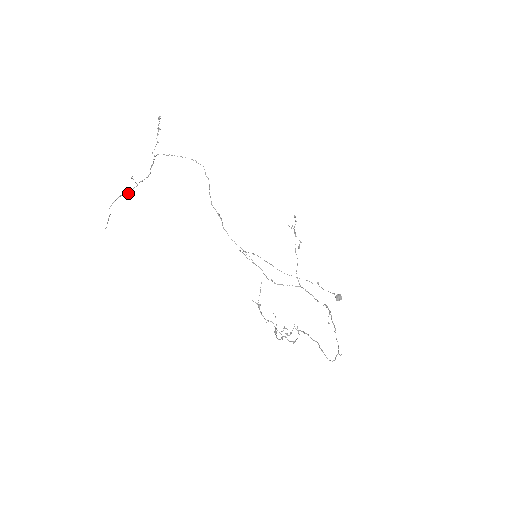
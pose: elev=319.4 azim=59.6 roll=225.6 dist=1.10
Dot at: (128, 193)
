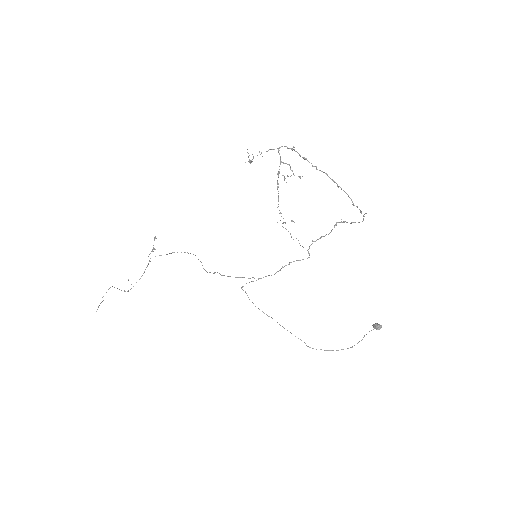
Dot at: (124, 291)
